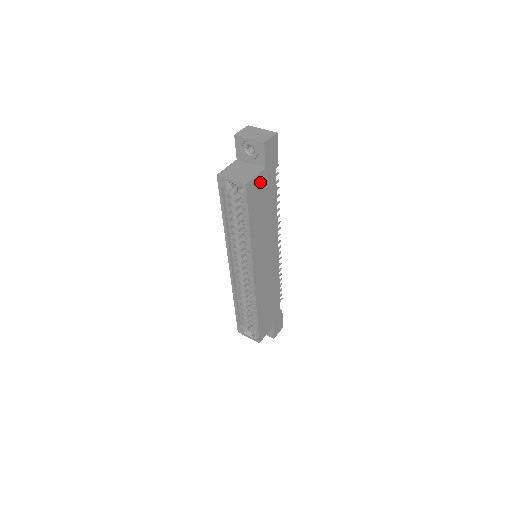
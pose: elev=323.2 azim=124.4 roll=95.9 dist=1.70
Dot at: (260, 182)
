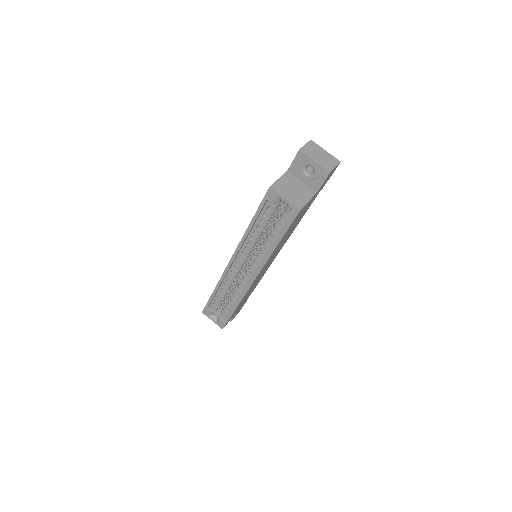
Dot at: (307, 205)
